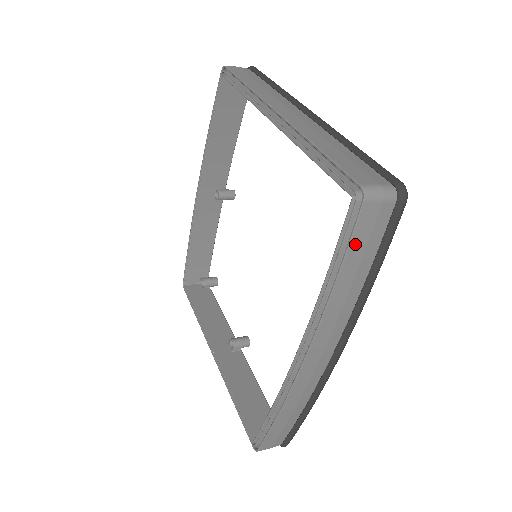
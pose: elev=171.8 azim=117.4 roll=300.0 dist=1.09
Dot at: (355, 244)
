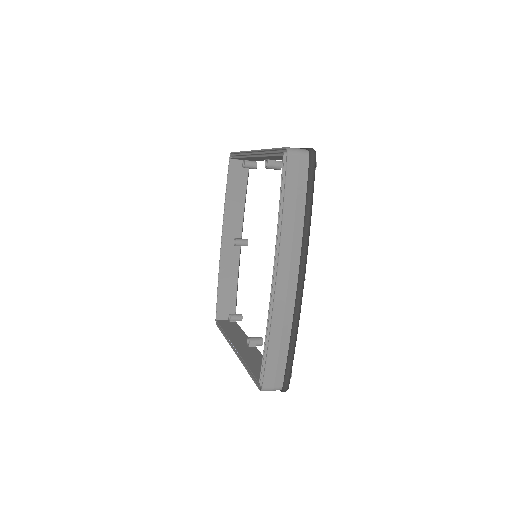
Dot at: (289, 181)
